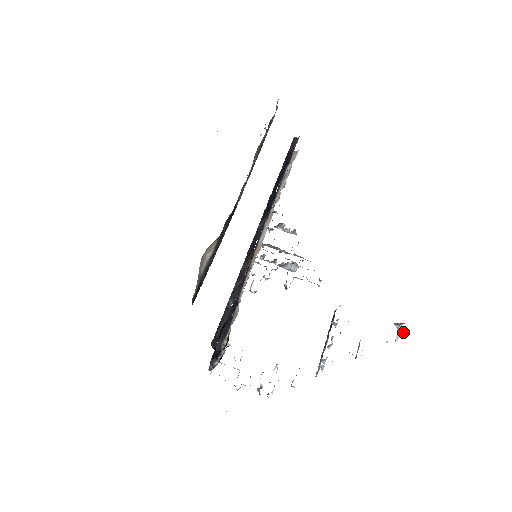
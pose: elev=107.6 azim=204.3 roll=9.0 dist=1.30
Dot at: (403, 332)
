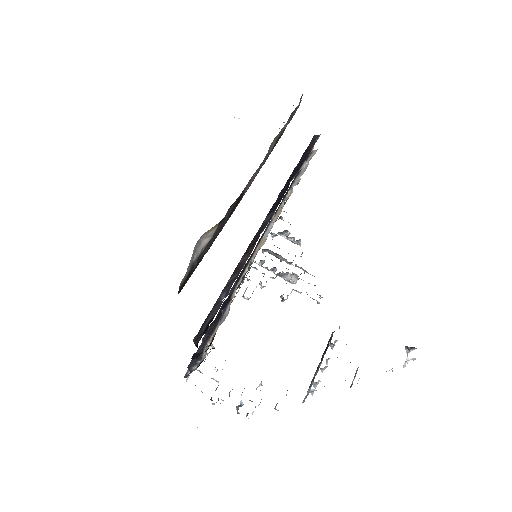
Dot at: (413, 358)
